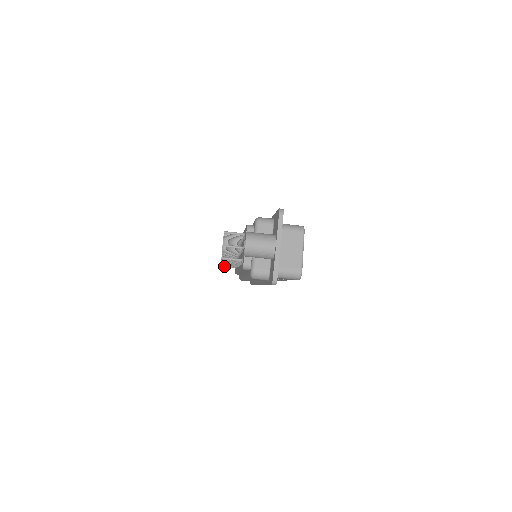
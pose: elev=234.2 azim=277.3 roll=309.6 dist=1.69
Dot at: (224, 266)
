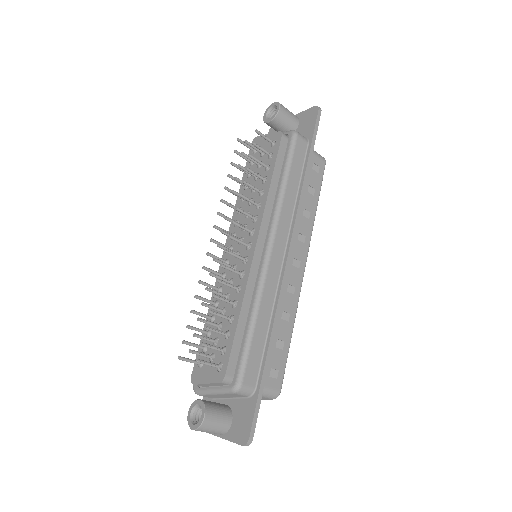
Dot at: (235, 166)
